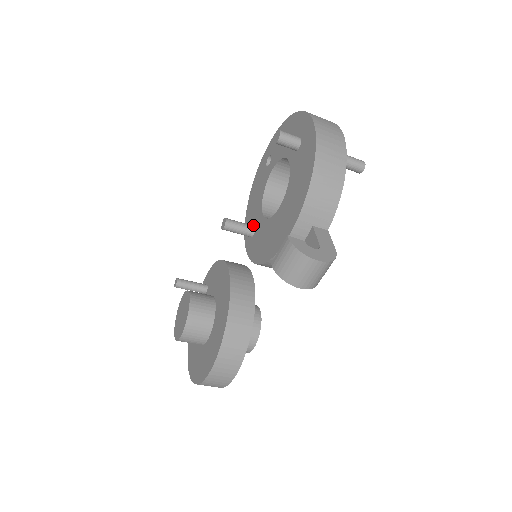
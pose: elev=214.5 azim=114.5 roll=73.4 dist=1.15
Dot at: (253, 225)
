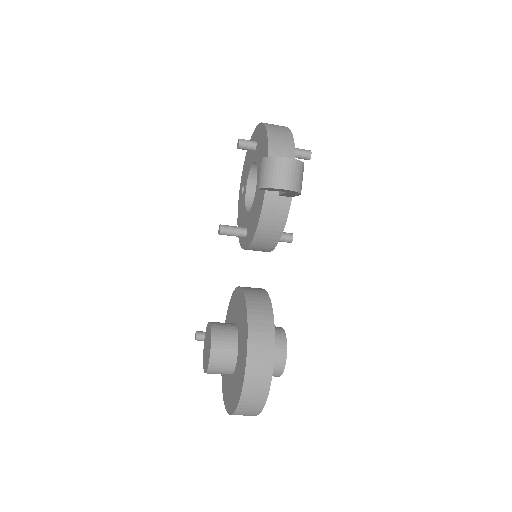
Dot at: occluded
